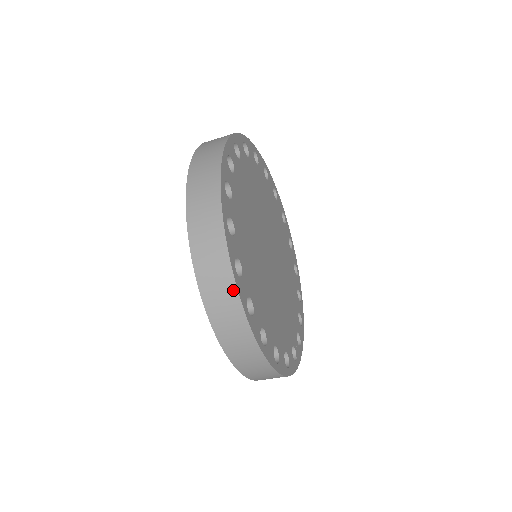
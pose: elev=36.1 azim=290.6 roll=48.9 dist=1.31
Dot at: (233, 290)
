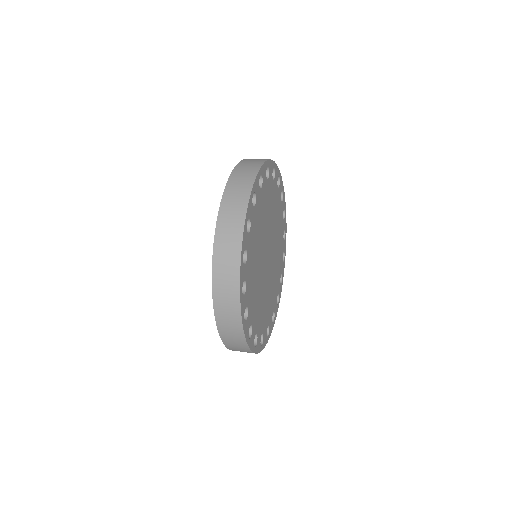
Dot at: occluded
